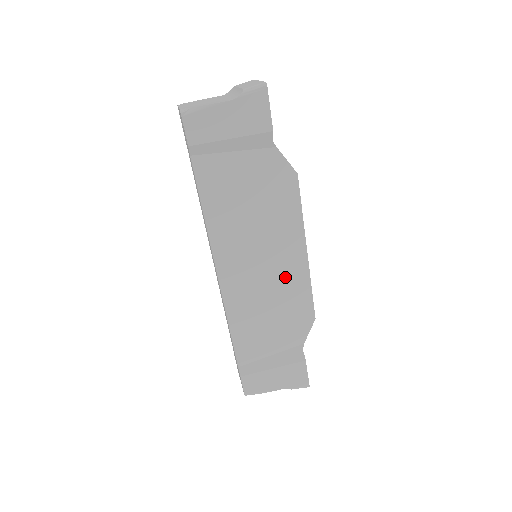
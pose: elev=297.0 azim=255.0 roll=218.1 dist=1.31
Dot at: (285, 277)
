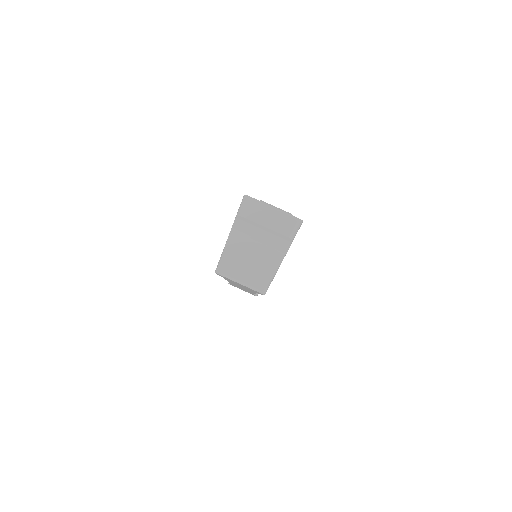
Dot at: occluded
